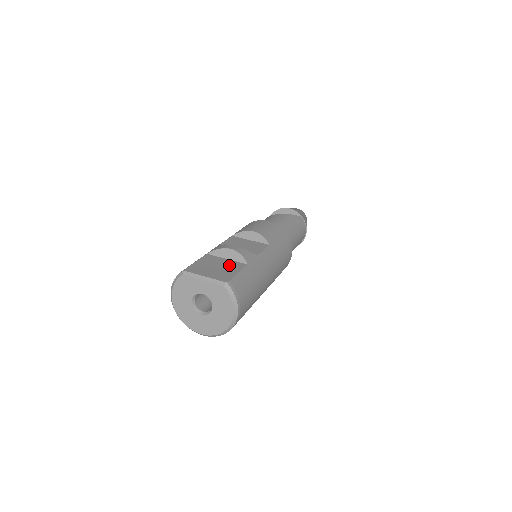
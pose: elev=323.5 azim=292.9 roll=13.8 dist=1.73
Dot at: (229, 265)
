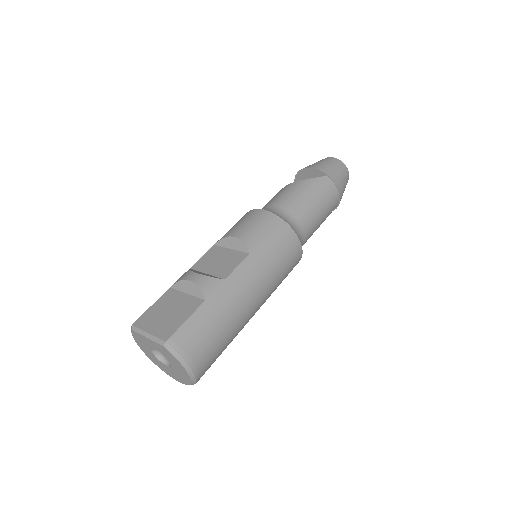
Dot at: (183, 306)
